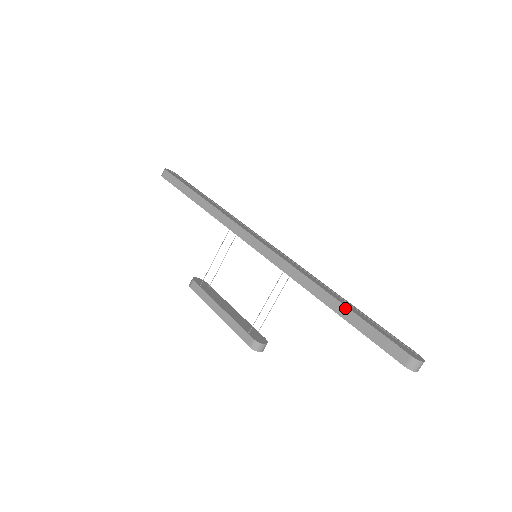
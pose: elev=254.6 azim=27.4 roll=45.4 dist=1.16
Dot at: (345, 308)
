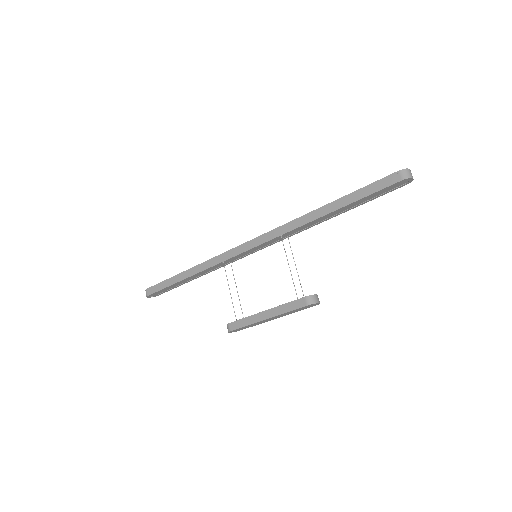
Dot at: (337, 201)
